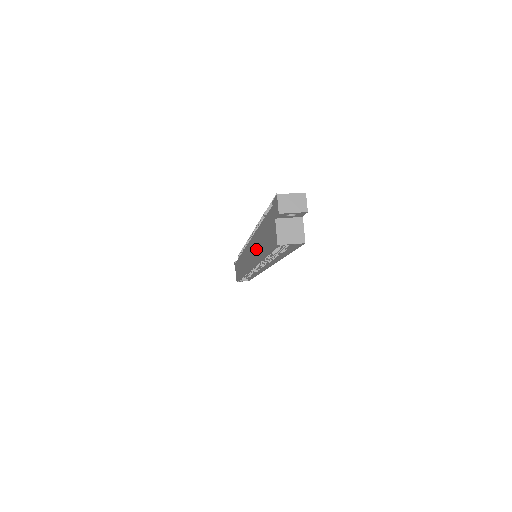
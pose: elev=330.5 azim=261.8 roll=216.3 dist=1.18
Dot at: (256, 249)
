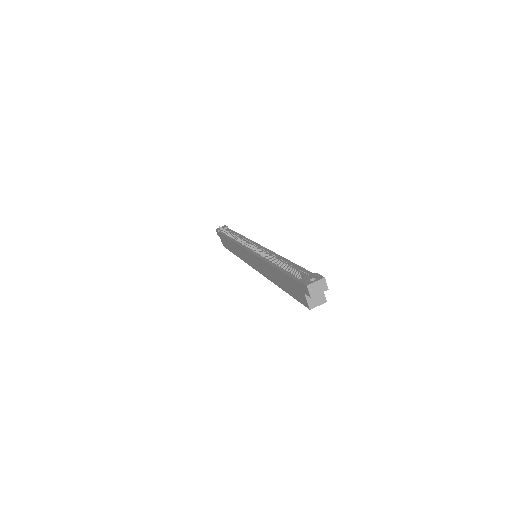
Dot at: (269, 273)
